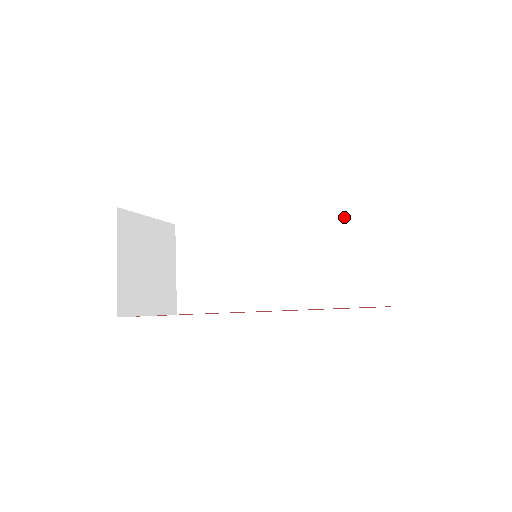
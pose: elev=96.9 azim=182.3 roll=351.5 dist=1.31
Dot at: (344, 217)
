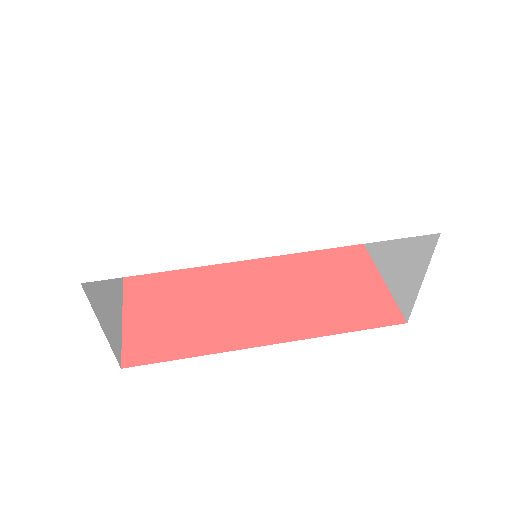
Dot at: occluded
